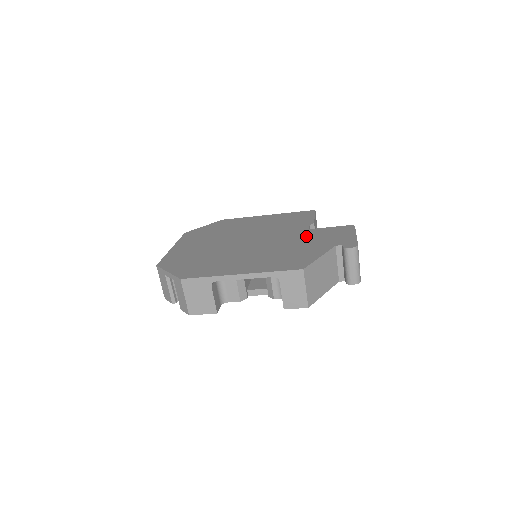
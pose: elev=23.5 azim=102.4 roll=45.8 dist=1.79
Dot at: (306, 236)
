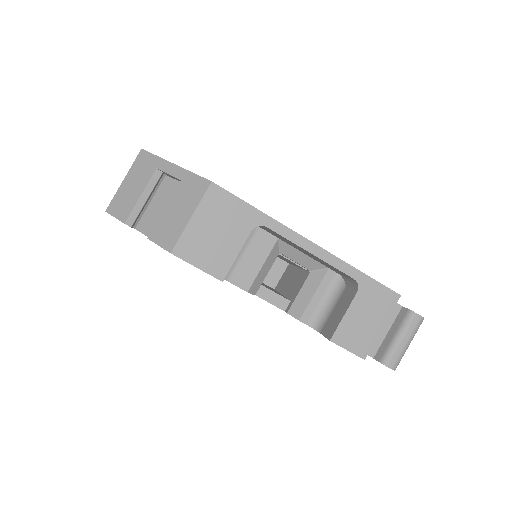
Dot at: occluded
